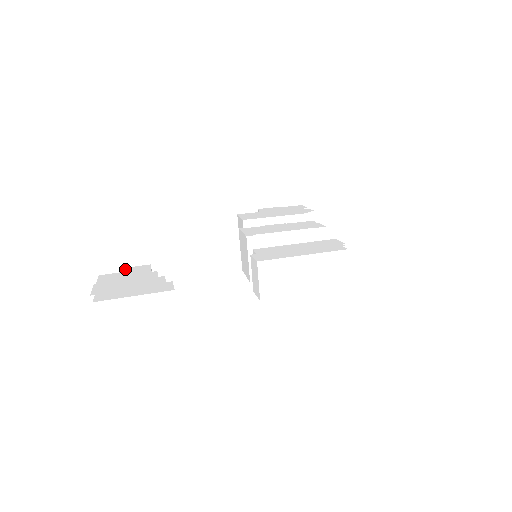
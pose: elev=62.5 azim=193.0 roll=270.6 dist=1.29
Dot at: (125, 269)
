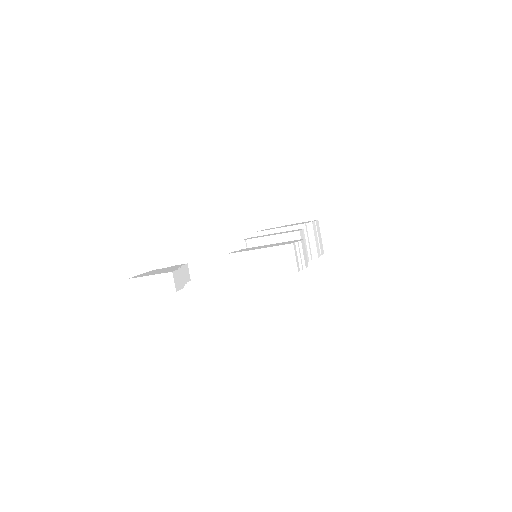
Dot at: (171, 266)
